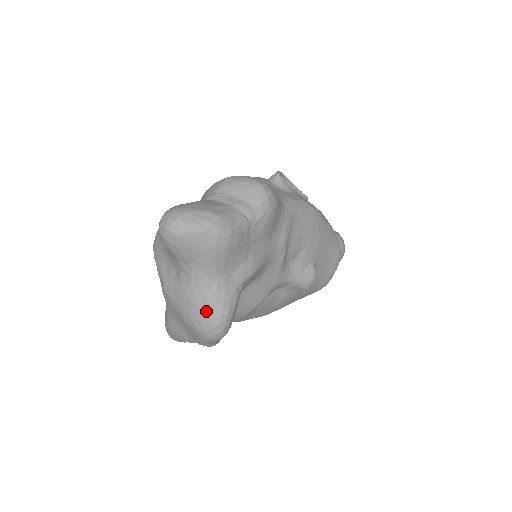
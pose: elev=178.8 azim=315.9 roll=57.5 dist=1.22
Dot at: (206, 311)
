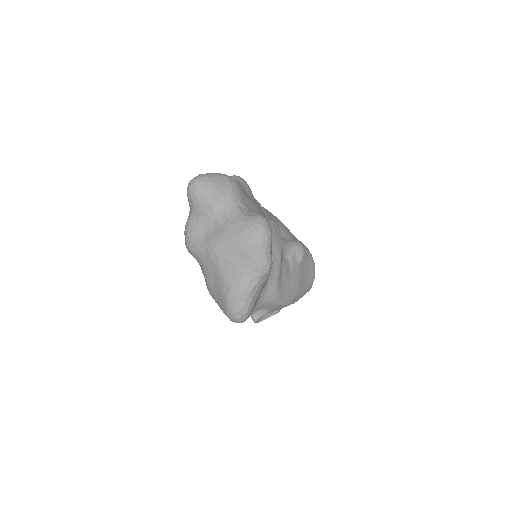
Dot at: (249, 219)
